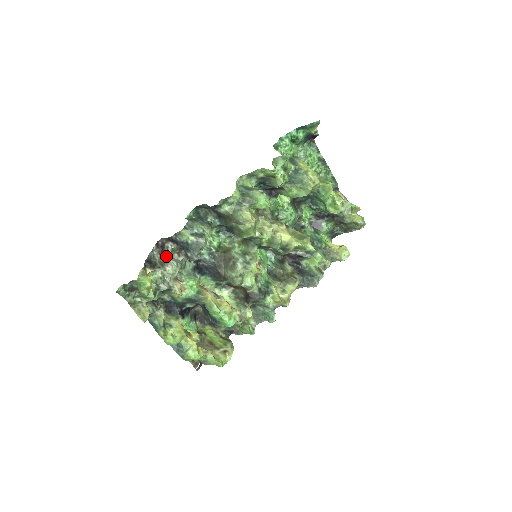
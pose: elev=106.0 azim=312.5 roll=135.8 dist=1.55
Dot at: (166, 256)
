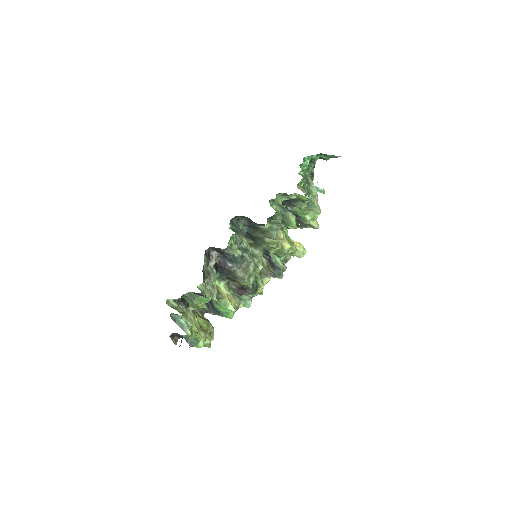
Dot at: (210, 265)
